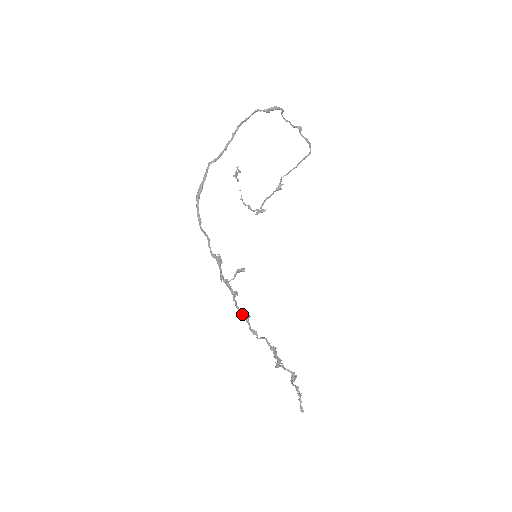
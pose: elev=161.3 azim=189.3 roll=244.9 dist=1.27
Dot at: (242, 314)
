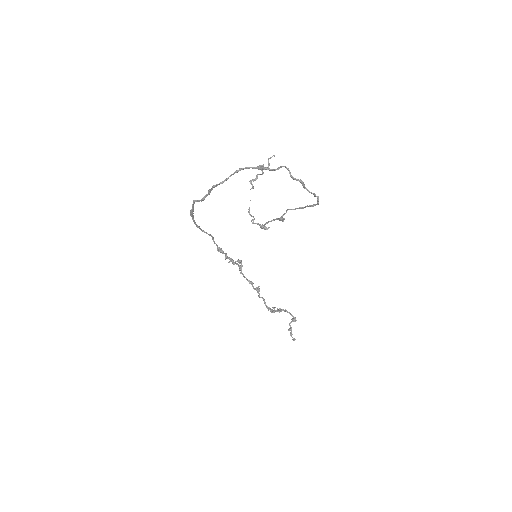
Dot at: (247, 280)
